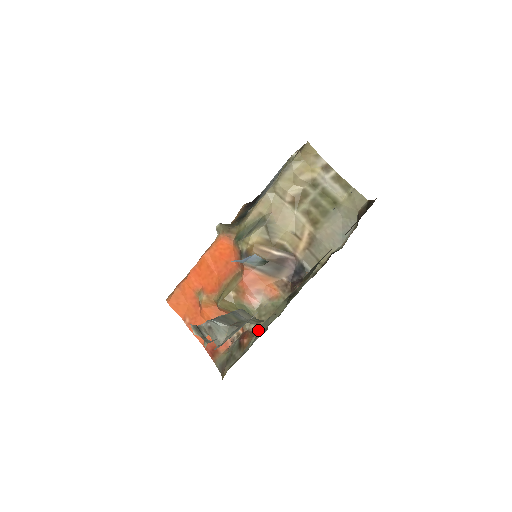
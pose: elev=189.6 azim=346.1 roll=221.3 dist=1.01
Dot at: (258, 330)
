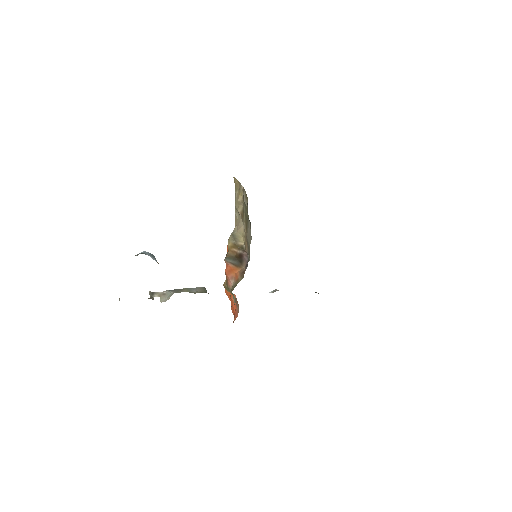
Dot at: occluded
